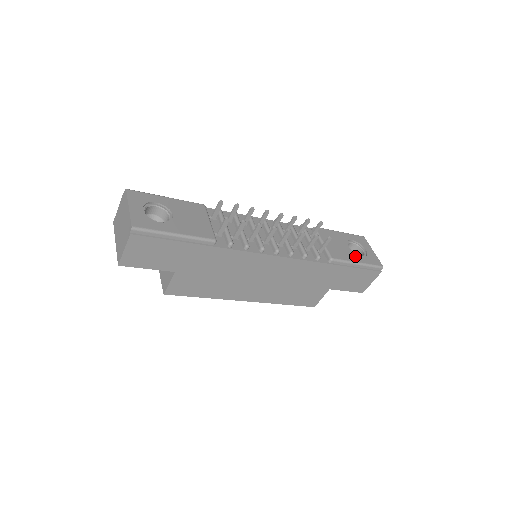
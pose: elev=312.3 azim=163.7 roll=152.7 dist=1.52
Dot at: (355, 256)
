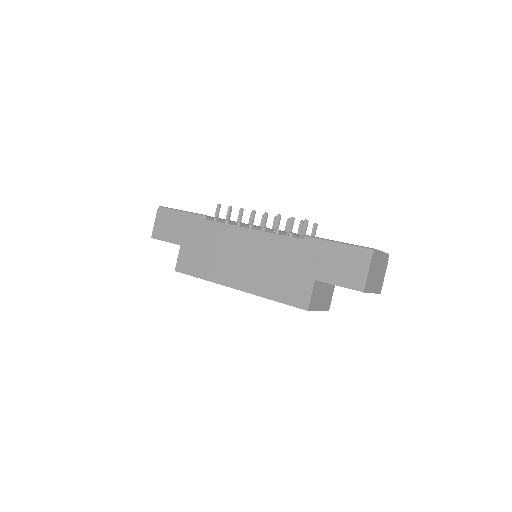
Dot at: occluded
